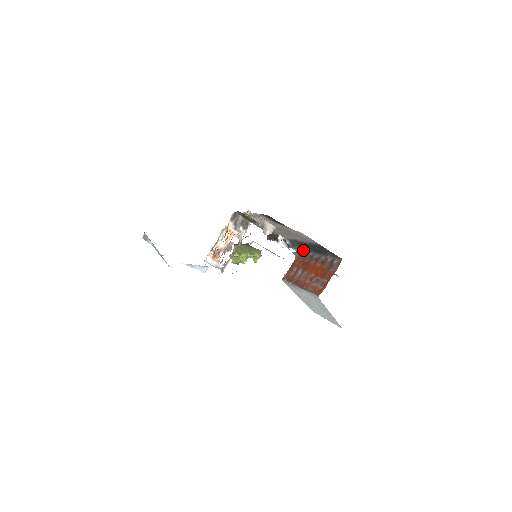
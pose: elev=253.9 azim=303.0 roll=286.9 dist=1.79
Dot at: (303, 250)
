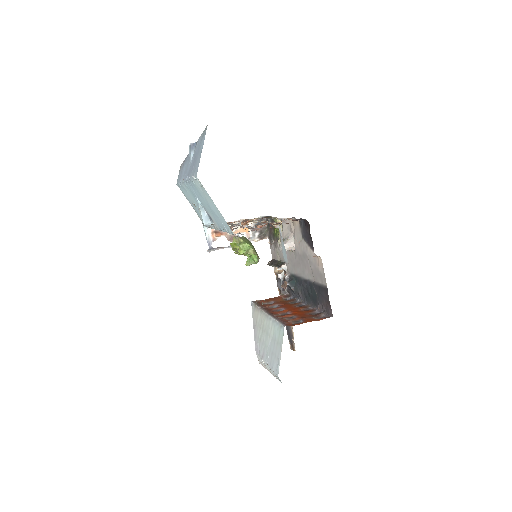
Dot at: (295, 291)
